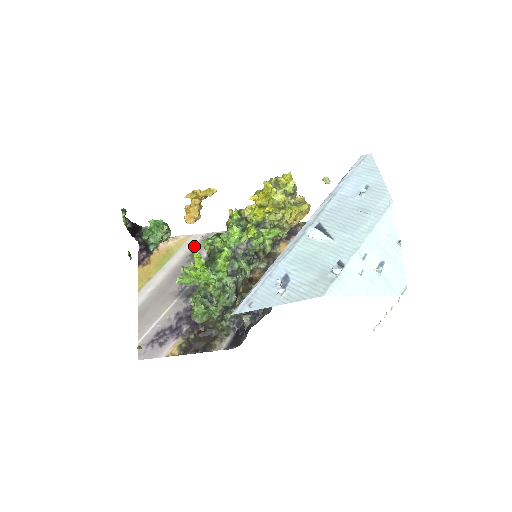
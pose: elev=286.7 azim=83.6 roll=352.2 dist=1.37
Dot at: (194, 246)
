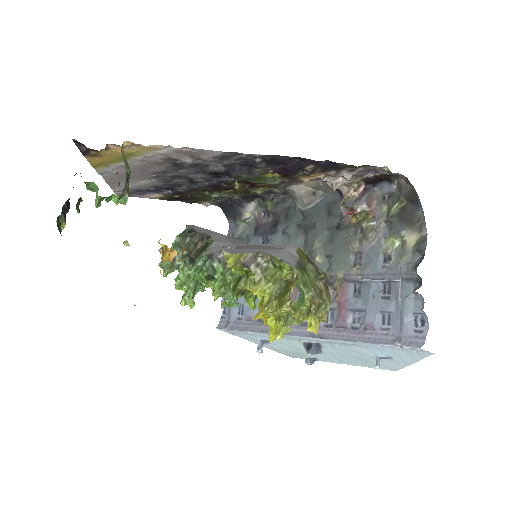
Dot at: (170, 154)
